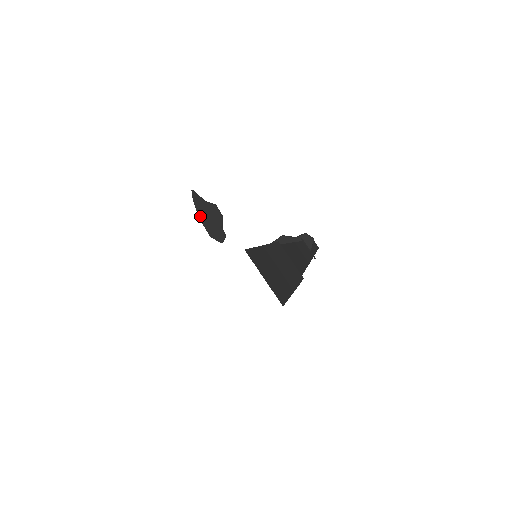
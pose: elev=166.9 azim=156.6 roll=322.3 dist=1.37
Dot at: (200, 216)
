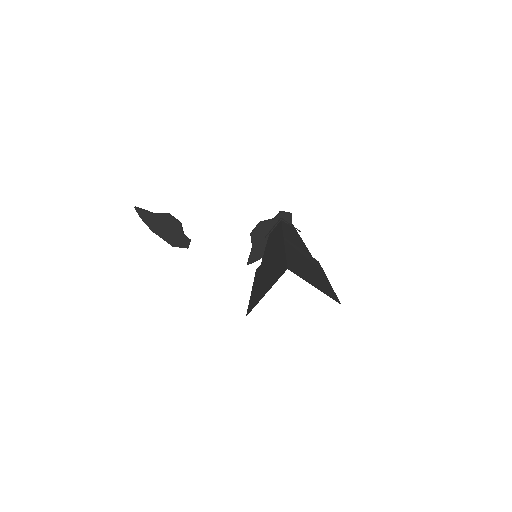
Dot at: (154, 230)
